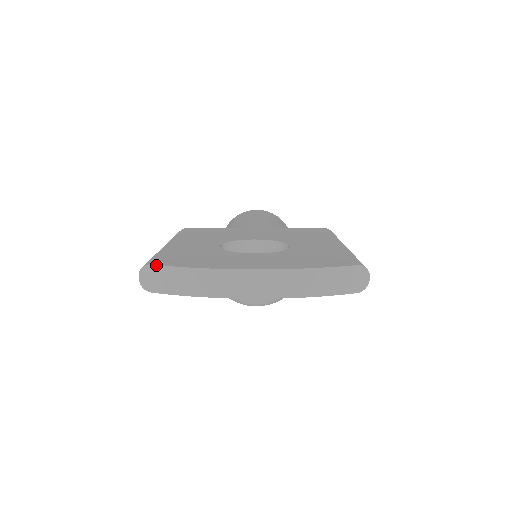
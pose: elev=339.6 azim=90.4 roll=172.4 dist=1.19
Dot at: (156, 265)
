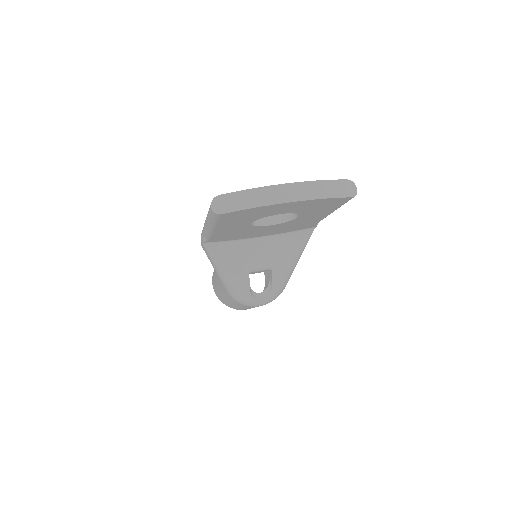
Dot at: (223, 194)
